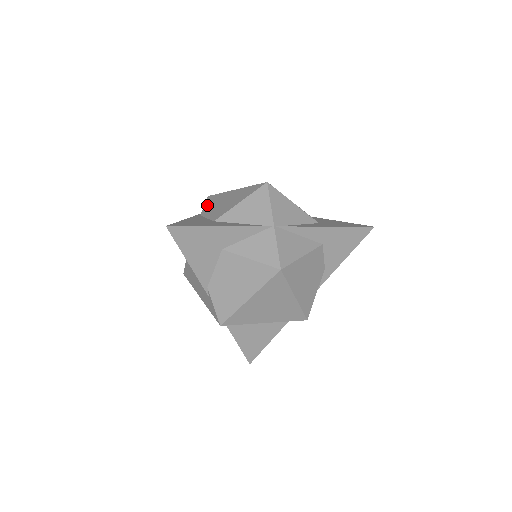
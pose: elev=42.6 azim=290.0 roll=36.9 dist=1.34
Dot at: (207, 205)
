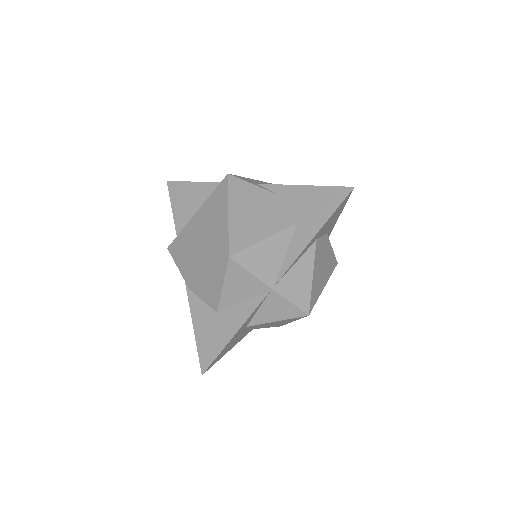
Dot at: (182, 272)
